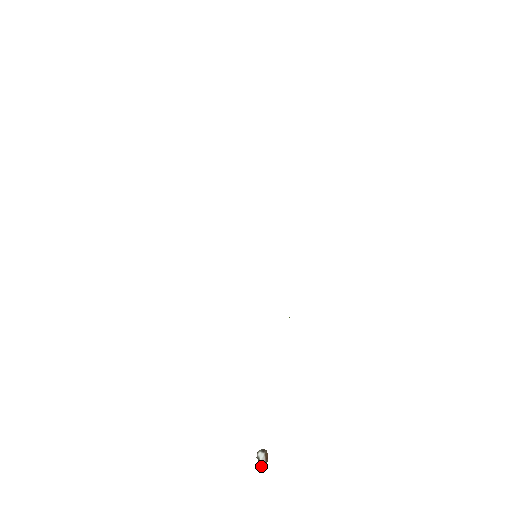
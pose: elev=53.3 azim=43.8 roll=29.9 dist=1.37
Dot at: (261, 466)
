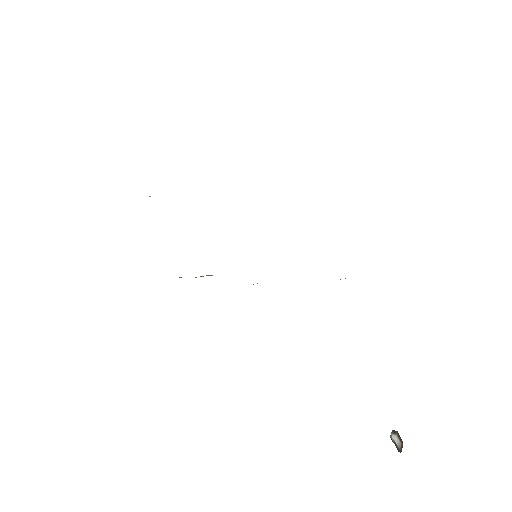
Dot at: (400, 450)
